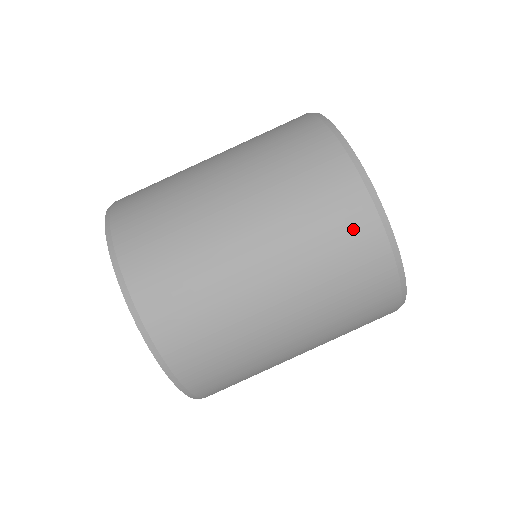
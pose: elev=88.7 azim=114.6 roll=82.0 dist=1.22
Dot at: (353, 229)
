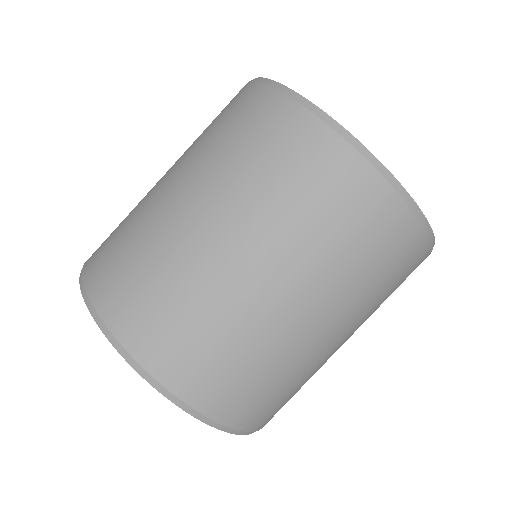
Dot at: (409, 263)
